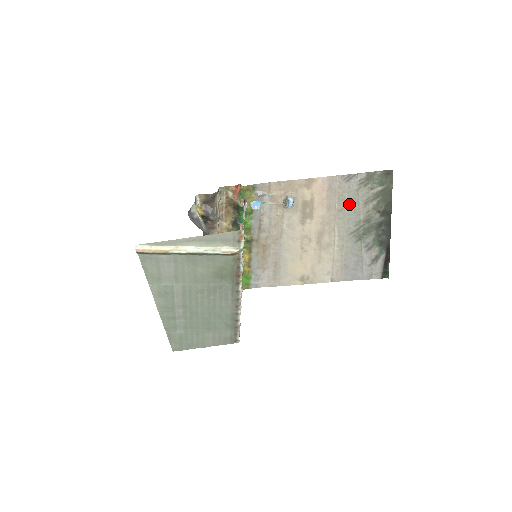
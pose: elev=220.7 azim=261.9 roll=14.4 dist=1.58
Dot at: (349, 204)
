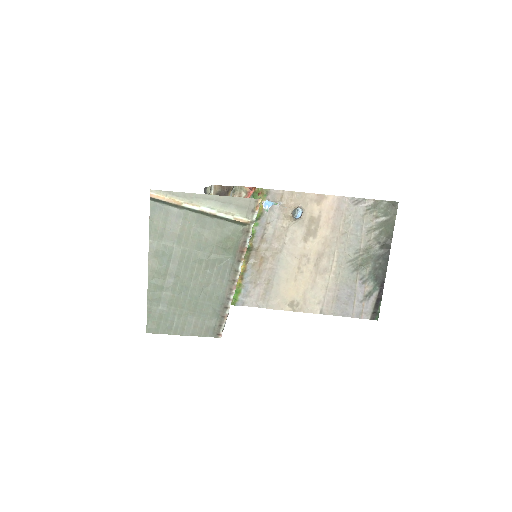
Dot at: (353, 229)
